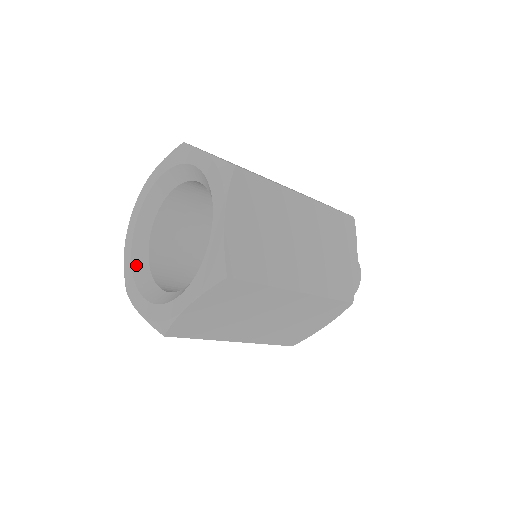
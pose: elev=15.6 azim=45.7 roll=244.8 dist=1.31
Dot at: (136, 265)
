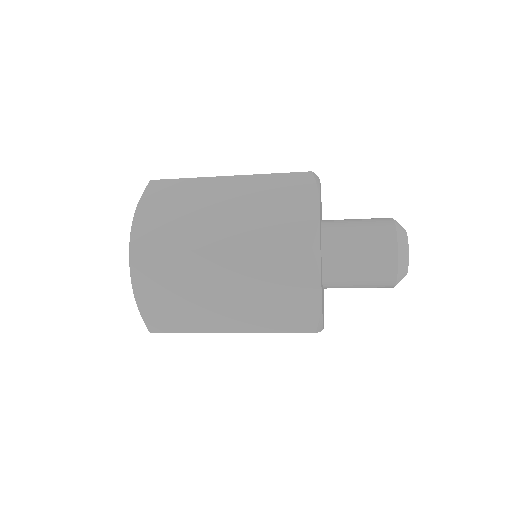
Dot at: occluded
